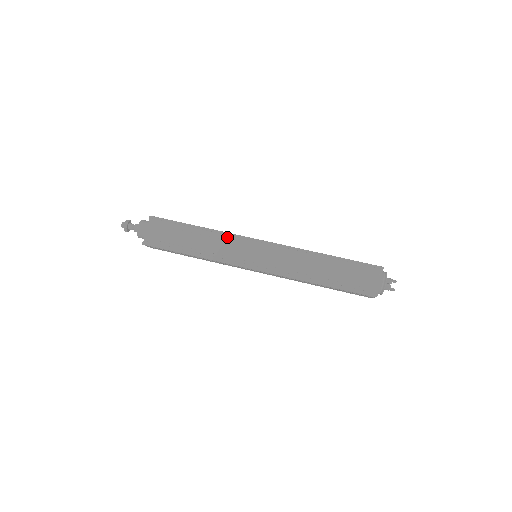
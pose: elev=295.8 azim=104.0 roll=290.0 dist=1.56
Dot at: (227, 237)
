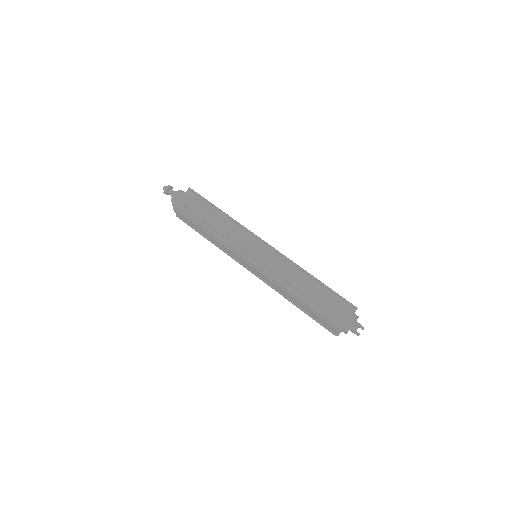
Dot at: (241, 229)
